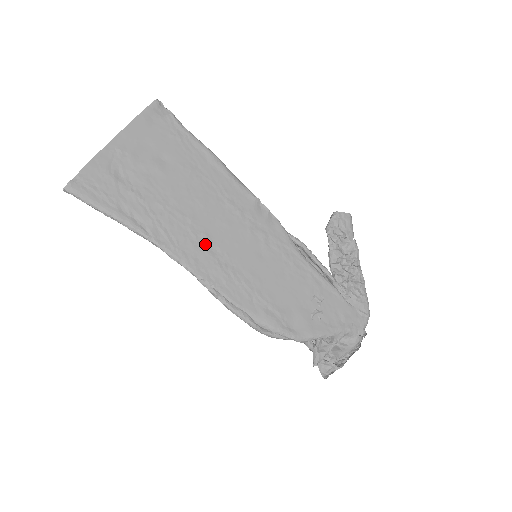
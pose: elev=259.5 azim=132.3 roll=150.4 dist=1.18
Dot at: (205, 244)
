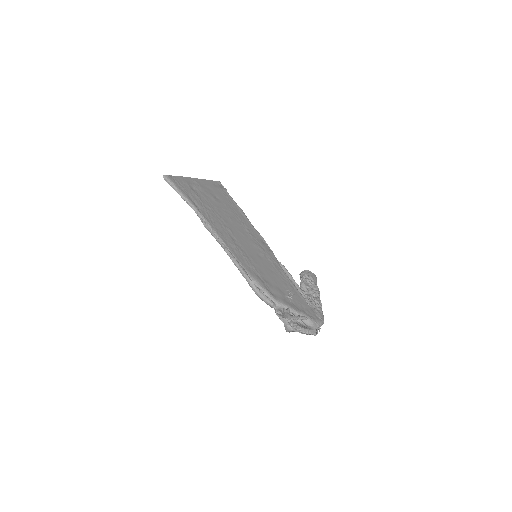
Dot at: (229, 233)
